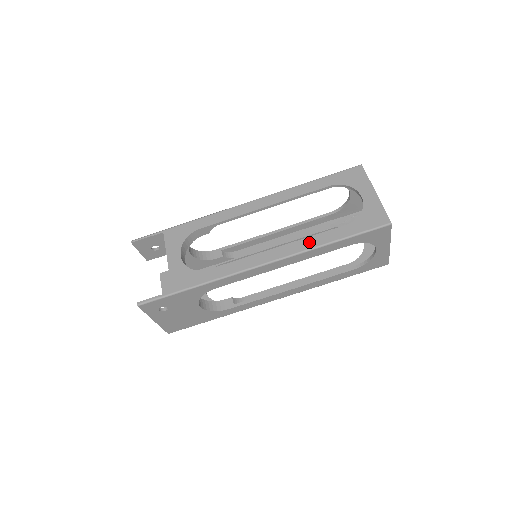
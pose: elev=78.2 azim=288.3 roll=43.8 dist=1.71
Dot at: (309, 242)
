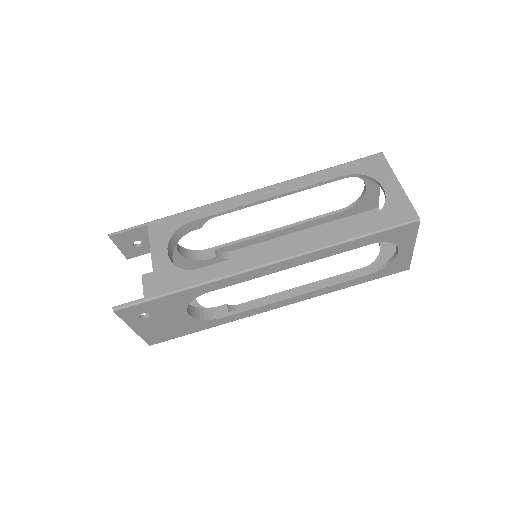
Dot at: (322, 239)
